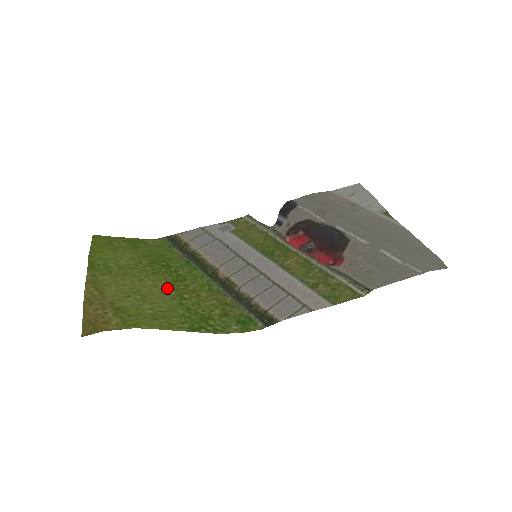
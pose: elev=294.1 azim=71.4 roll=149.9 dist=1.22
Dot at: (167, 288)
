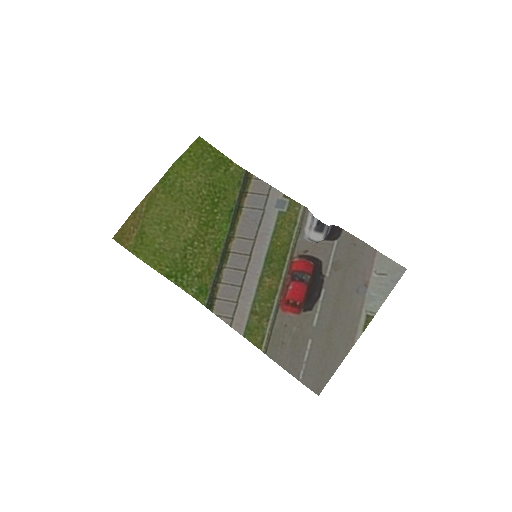
Dot at: (192, 228)
